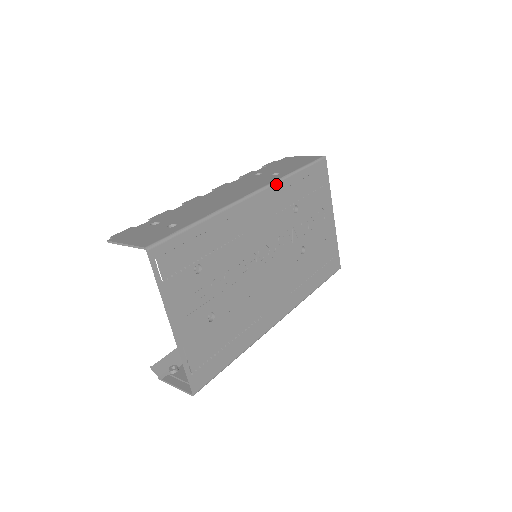
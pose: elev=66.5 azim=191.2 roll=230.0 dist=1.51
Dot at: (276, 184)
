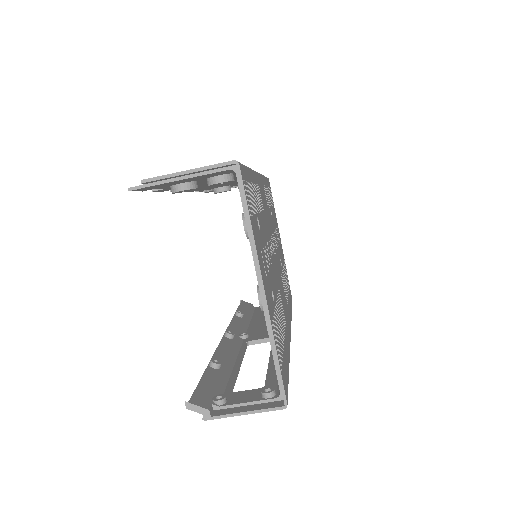
Dot at: (262, 176)
